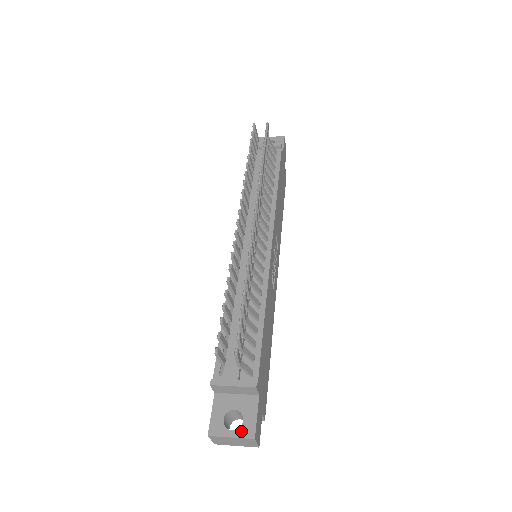
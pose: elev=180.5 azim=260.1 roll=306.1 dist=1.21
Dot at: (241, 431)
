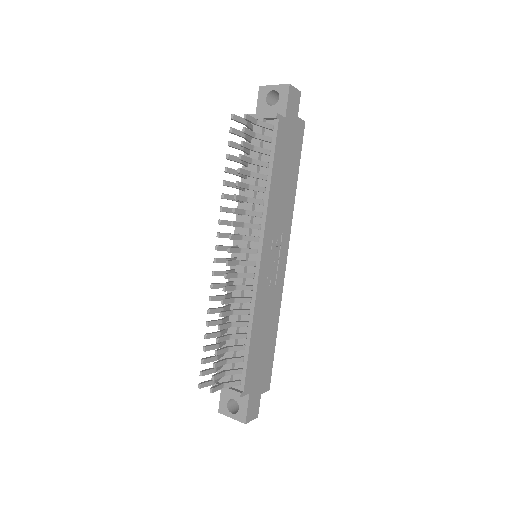
Dot at: (237, 416)
